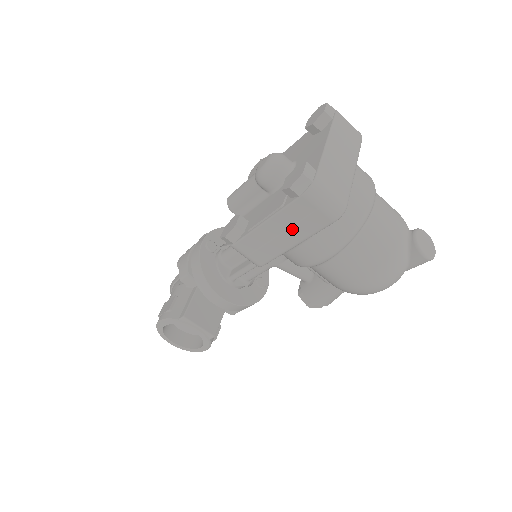
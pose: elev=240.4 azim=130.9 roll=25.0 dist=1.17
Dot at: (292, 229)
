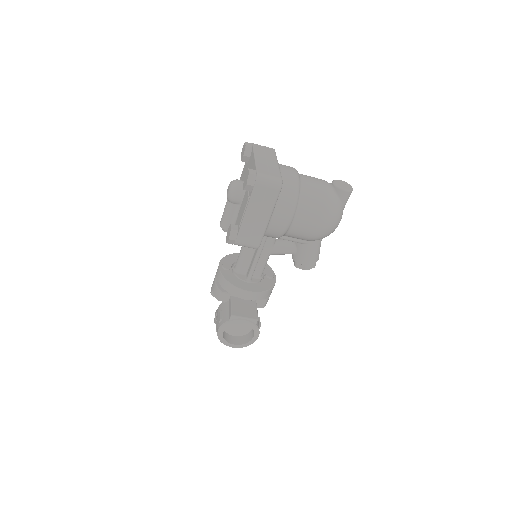
Dot at: (261, 209)
